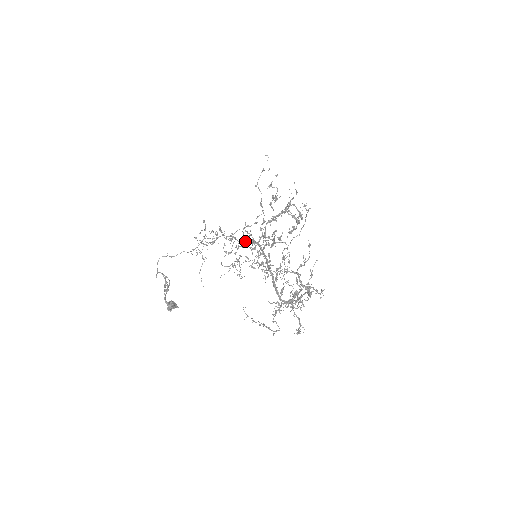
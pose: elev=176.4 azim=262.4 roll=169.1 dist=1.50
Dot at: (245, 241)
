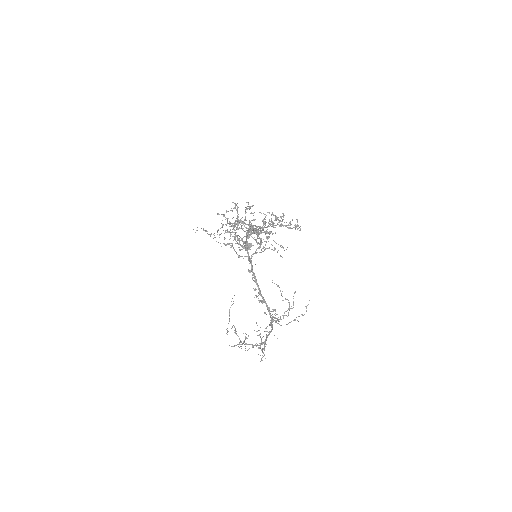
Dot at: occluded
